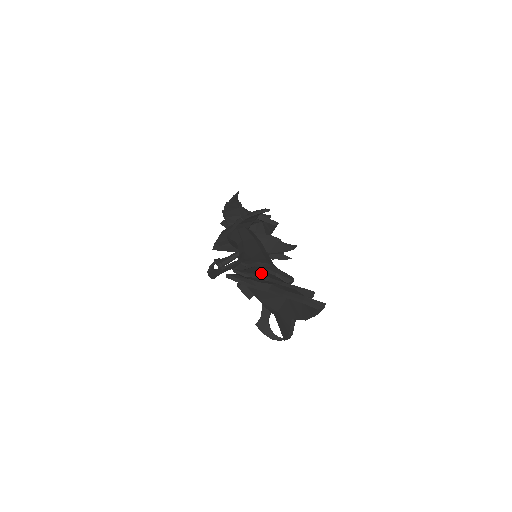
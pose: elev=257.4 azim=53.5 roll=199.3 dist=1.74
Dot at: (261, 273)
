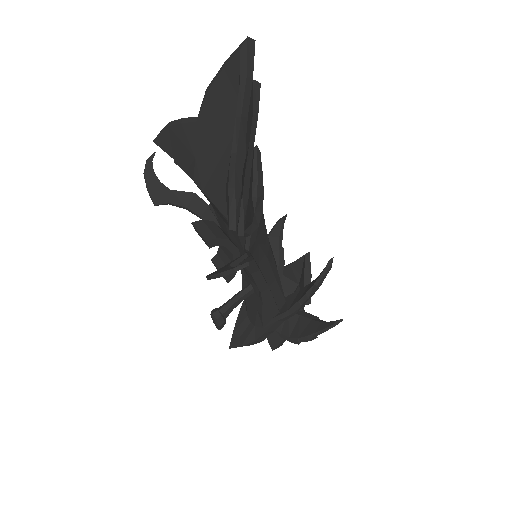
Dot at: occluded
